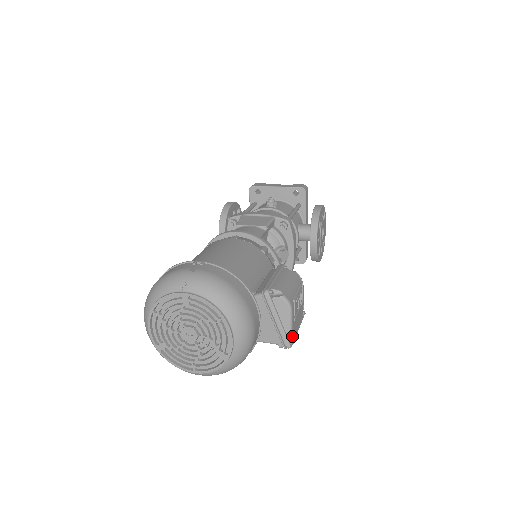
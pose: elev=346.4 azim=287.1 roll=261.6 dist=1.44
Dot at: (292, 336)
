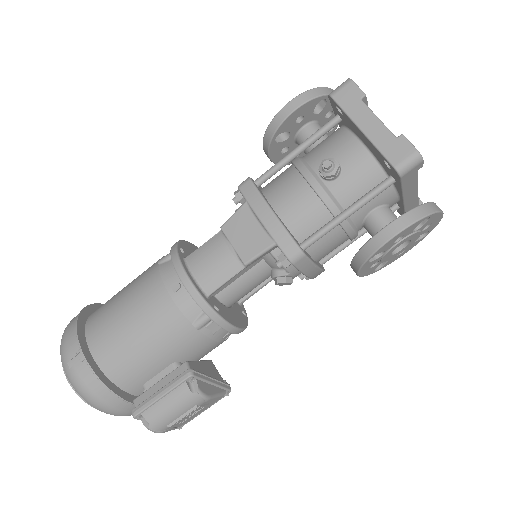
Dot at: (177, 428)
